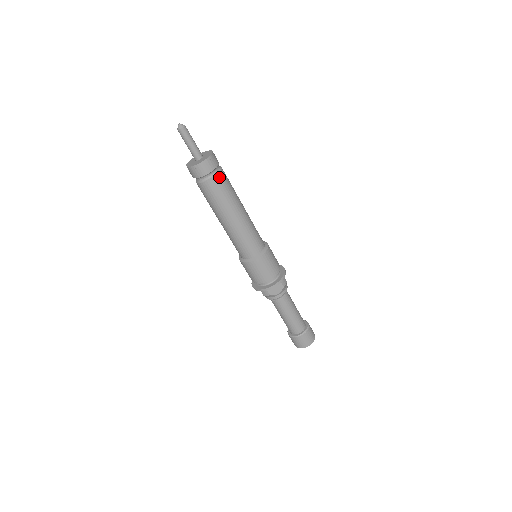
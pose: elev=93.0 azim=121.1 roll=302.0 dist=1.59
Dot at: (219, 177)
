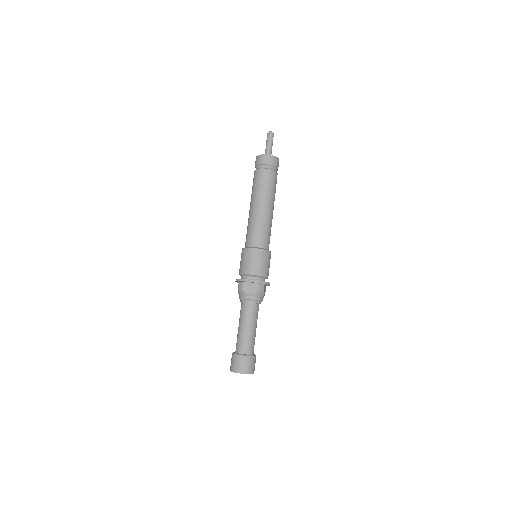
Dot at: (270, 172)
